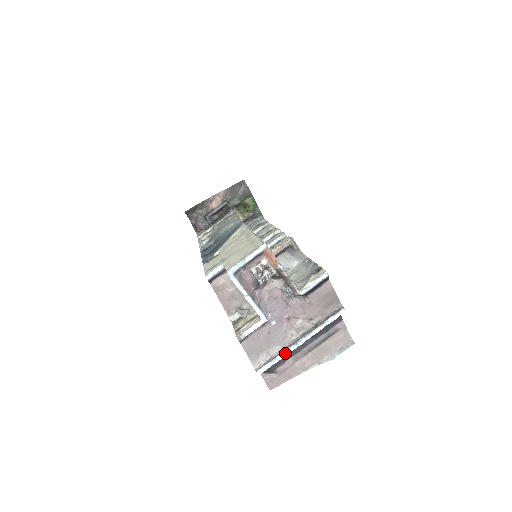
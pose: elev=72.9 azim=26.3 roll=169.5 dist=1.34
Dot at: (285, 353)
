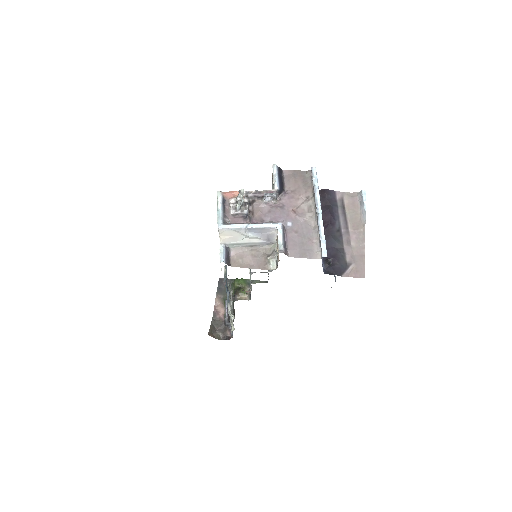
Dot at: (320, 226)
